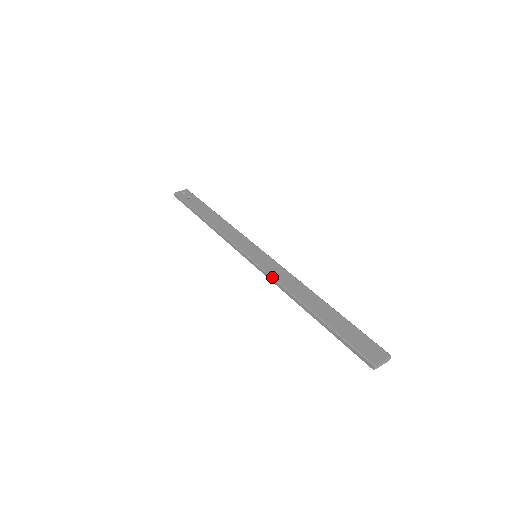
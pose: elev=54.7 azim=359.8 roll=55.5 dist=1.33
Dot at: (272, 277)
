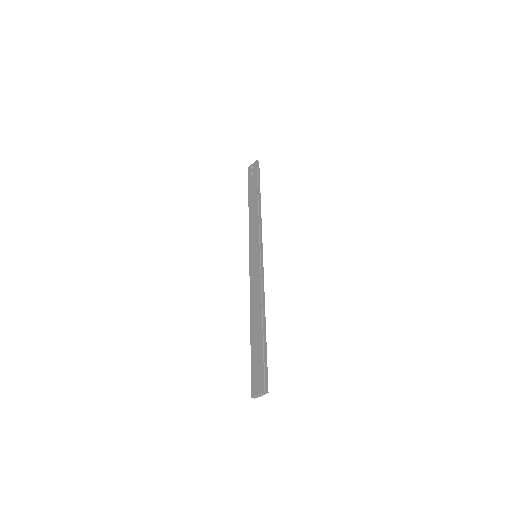
Dot at: occluded
